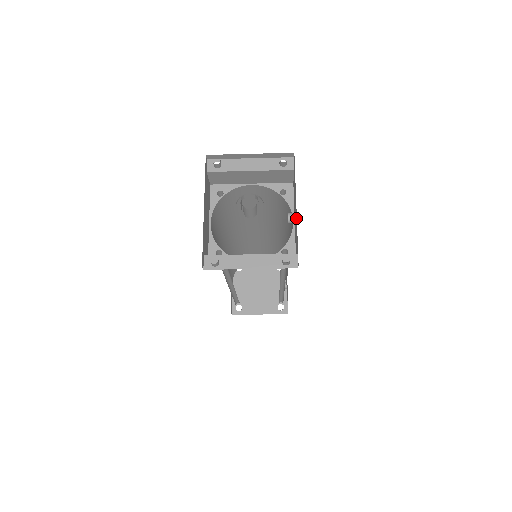
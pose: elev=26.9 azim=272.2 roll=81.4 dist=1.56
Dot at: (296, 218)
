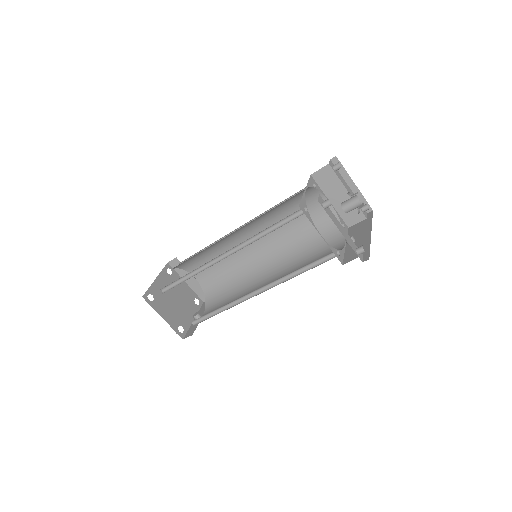
Dot at: (367, 238)
